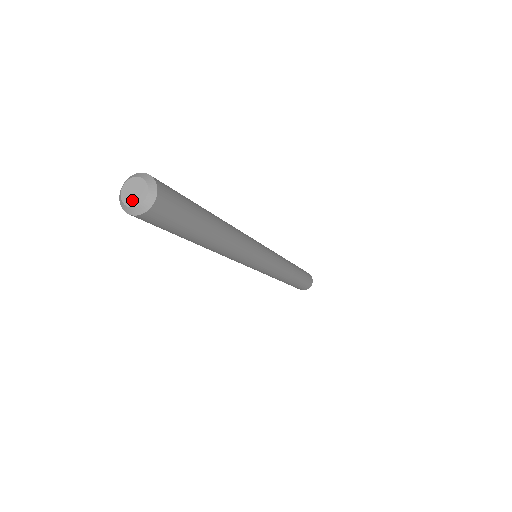
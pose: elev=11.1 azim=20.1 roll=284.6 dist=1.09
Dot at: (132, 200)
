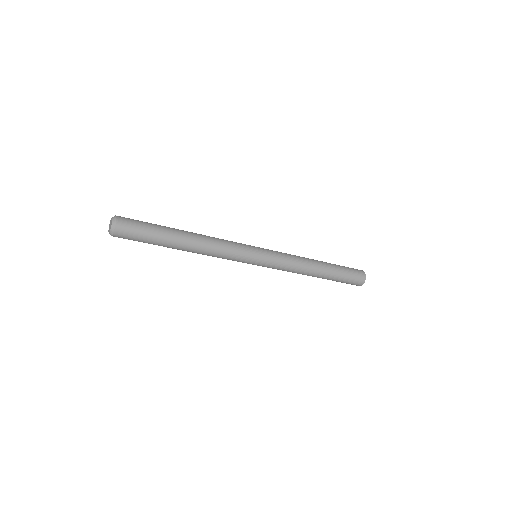
Dot at: (109, 229)
